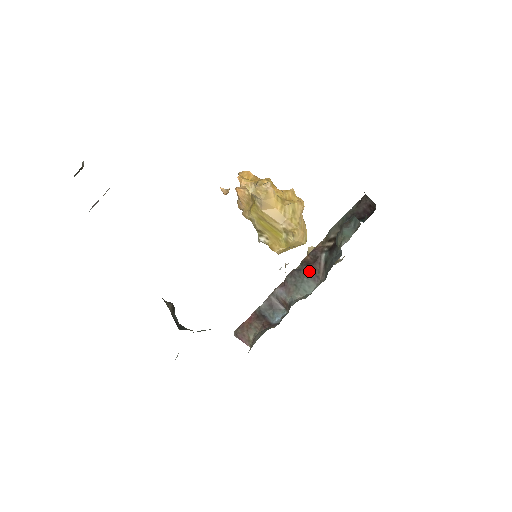
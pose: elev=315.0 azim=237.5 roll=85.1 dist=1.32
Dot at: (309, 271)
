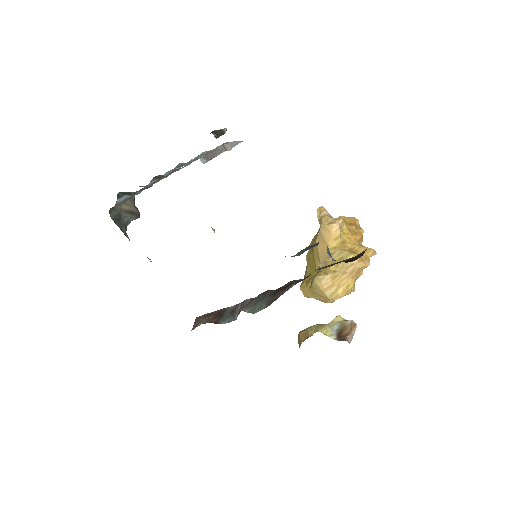
Dot at: (273, 294)
